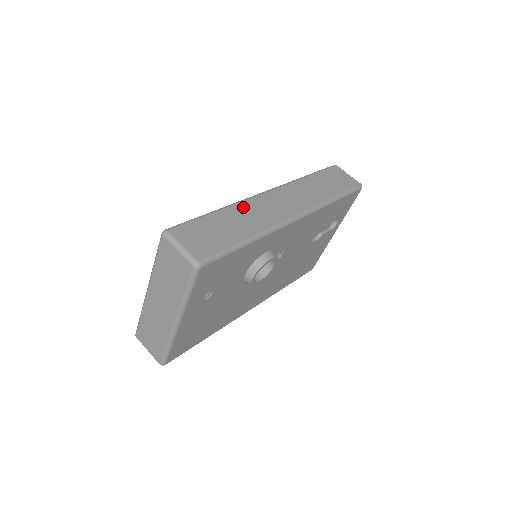
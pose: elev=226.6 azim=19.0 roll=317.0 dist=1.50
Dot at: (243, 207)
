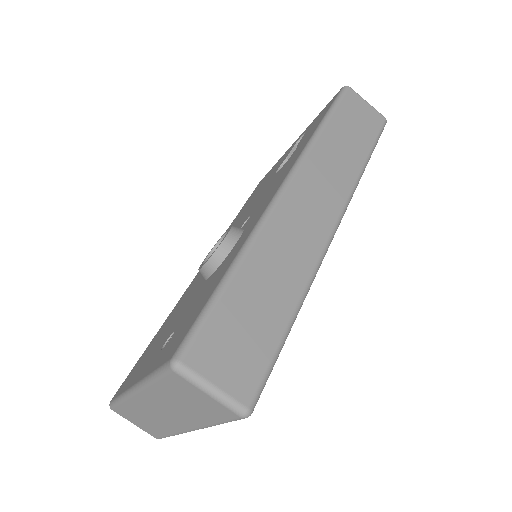
Dot at: (267, 242)
